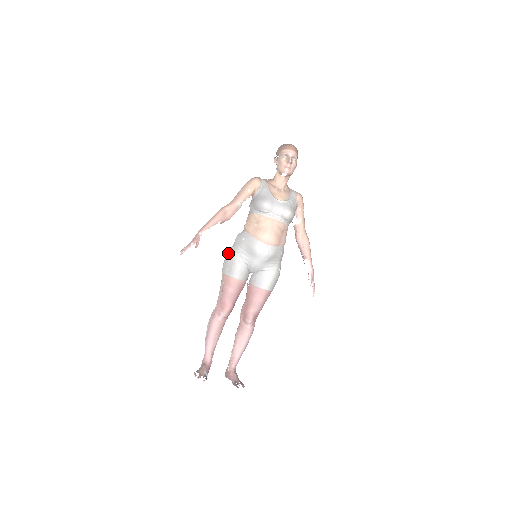
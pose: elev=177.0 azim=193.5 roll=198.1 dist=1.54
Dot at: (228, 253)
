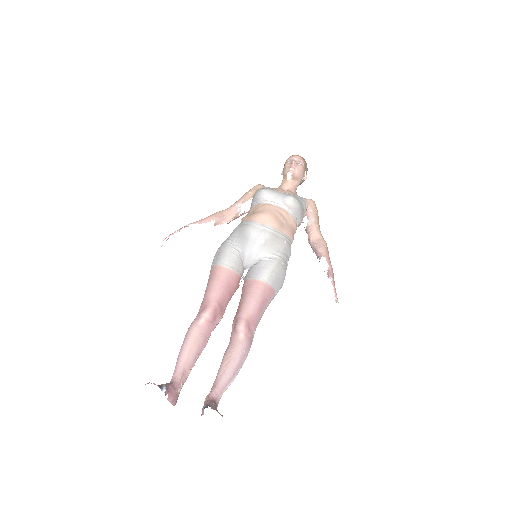
Dot at: occluded
